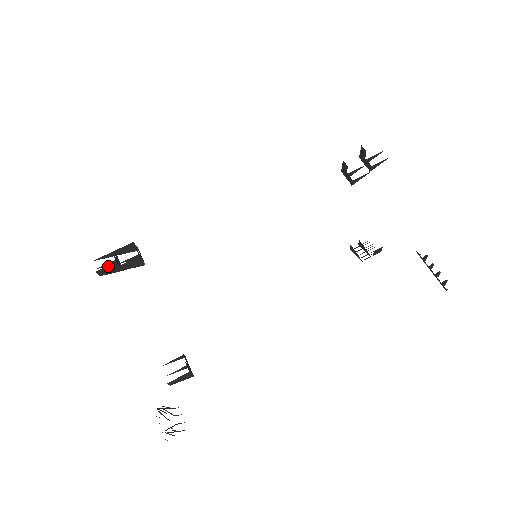
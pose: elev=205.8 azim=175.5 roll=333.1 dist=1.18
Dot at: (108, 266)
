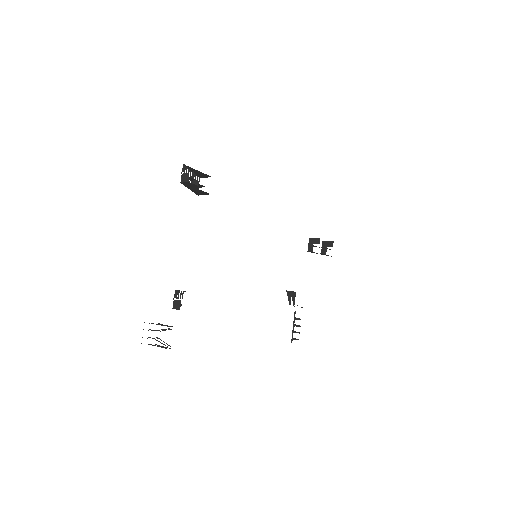
Dot at: (196, 185)
